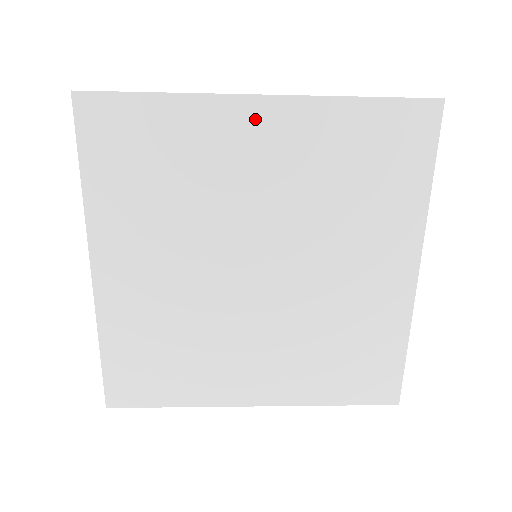
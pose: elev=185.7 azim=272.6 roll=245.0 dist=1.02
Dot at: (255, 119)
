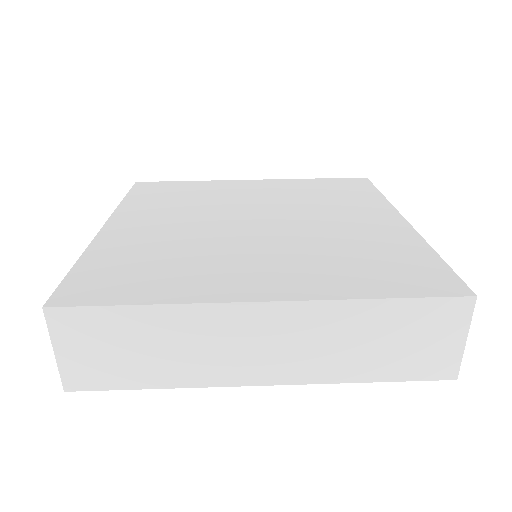
Dot at: occluded
